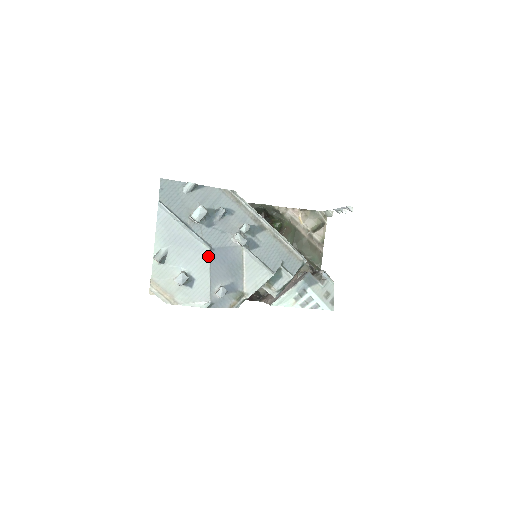
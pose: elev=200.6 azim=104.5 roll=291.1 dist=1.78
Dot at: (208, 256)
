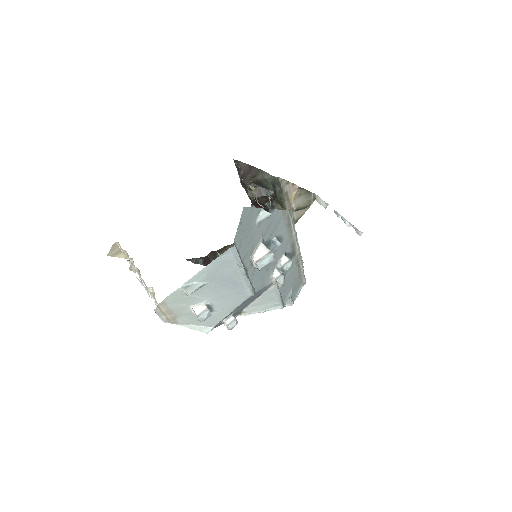
Dot at: (245, 299)
